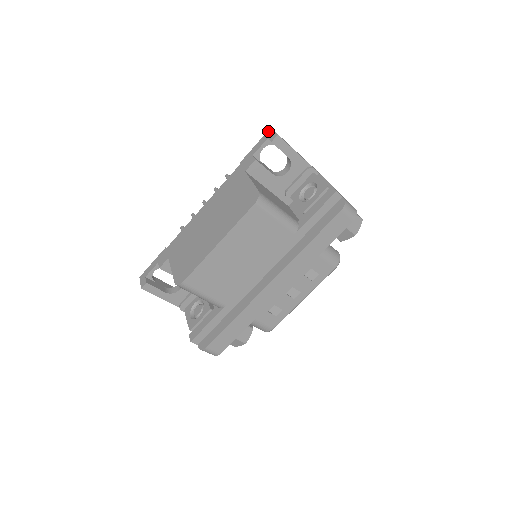
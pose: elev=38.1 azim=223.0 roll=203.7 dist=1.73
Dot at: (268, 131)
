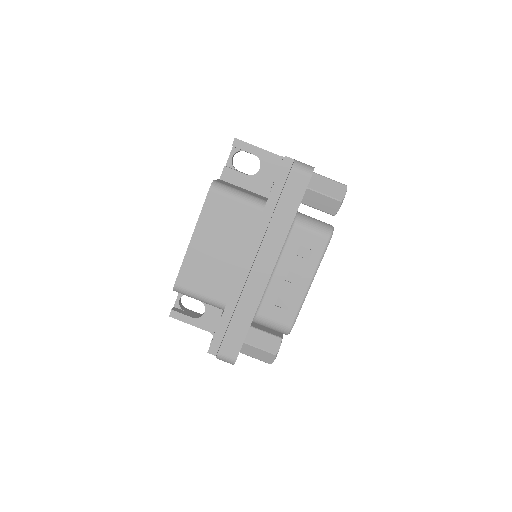
Dot at: occluded
